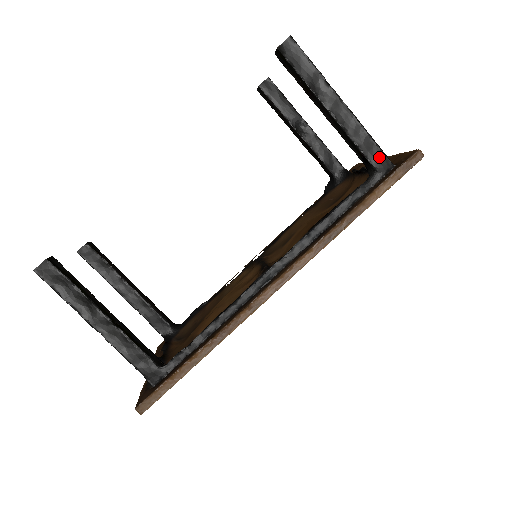
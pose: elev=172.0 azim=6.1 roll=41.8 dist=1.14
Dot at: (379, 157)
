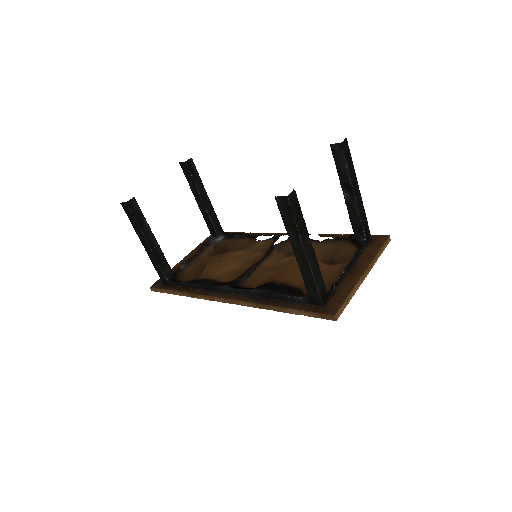
Dot at: (314, 295)
